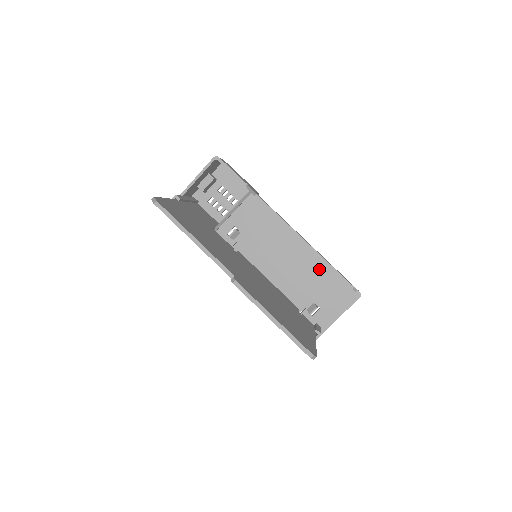
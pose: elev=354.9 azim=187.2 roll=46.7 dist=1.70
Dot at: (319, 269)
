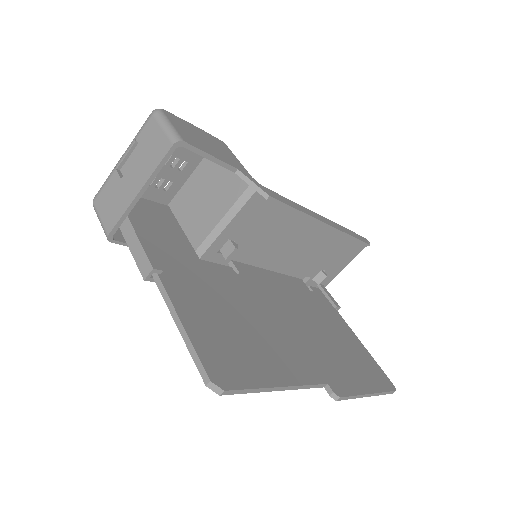
Dot at: (332, 239)
